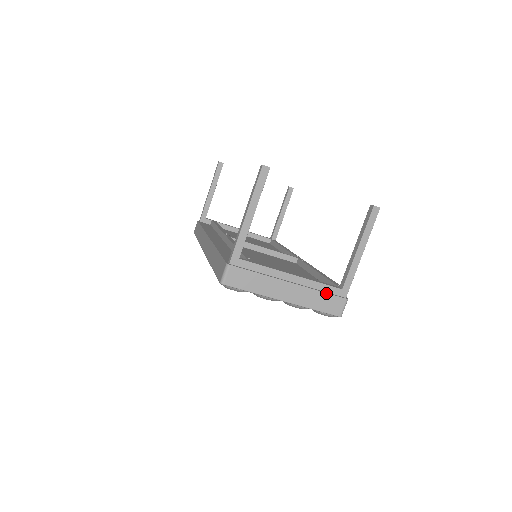
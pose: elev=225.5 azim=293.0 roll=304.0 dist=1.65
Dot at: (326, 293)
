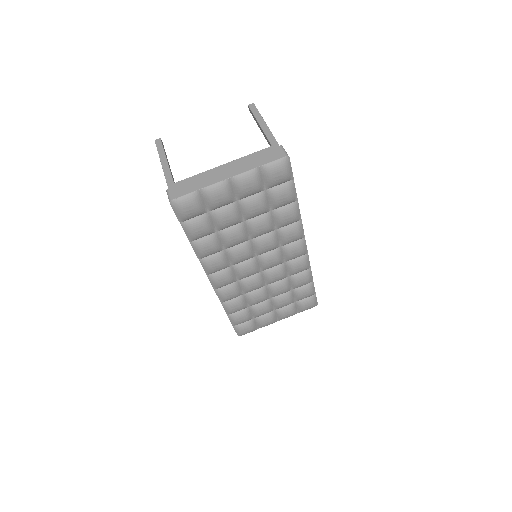
Dot at: (259, 154)
